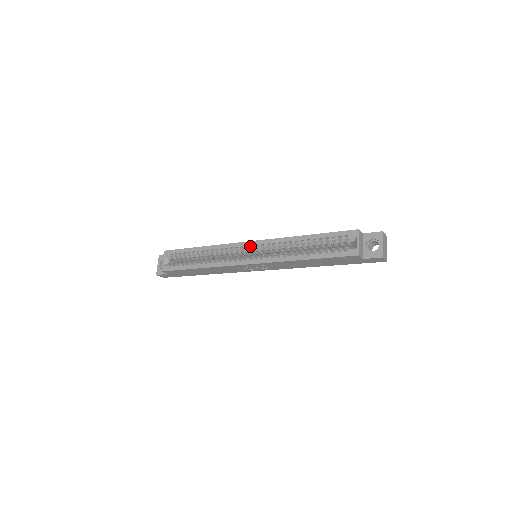
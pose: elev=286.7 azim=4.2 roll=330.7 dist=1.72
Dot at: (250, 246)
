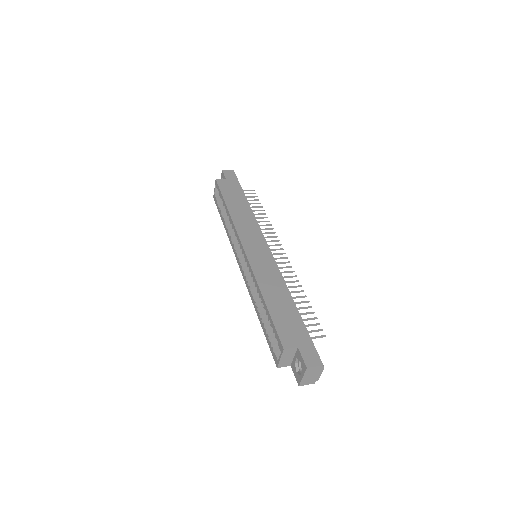
Dot at: (242, 253)
